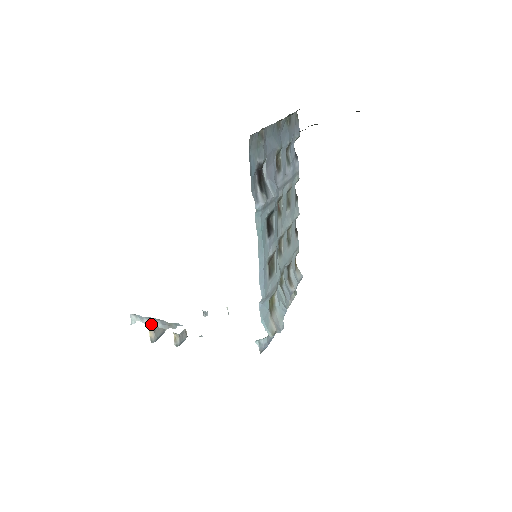
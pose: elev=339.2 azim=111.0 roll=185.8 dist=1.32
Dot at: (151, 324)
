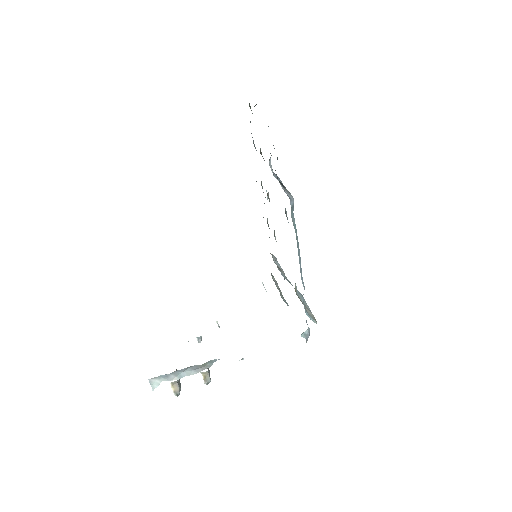
Dot at: (179, 377)
